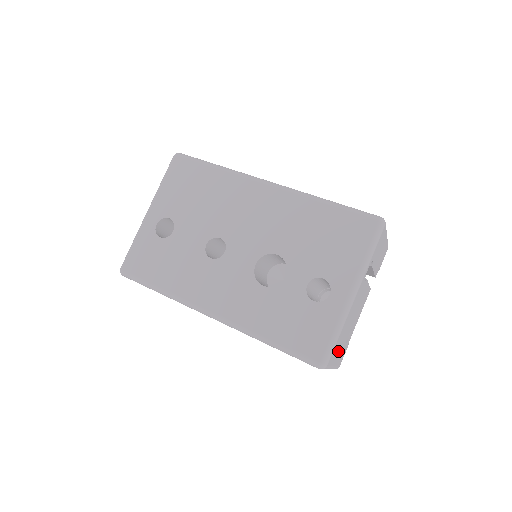
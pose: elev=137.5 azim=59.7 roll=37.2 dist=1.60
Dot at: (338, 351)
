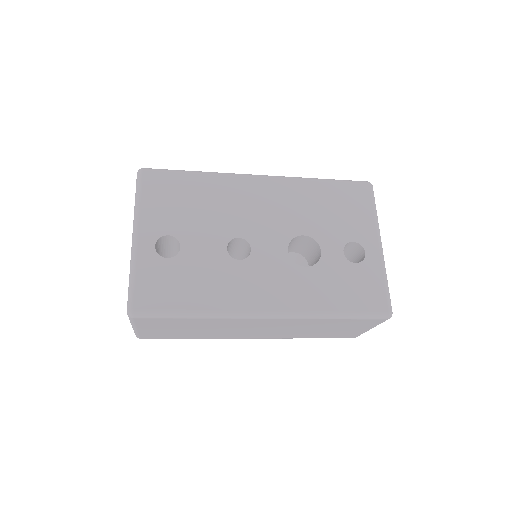
Dot at: occluded
